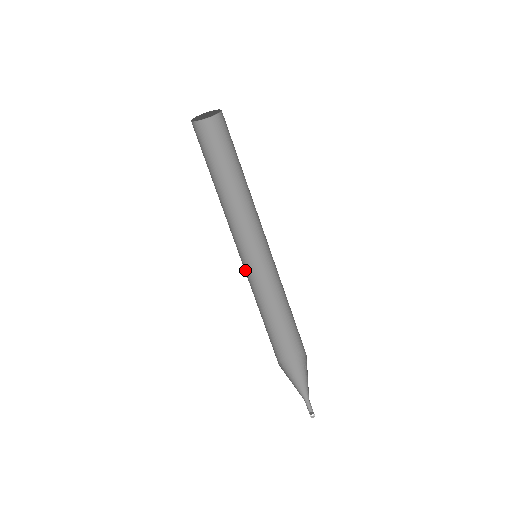
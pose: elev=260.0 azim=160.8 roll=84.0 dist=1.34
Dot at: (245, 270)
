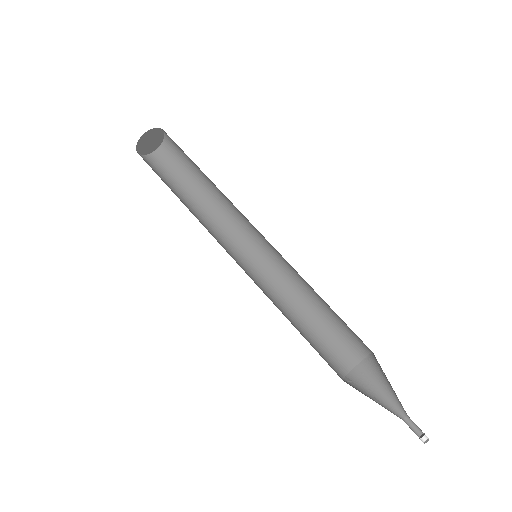
Dot at: (253, 278)
